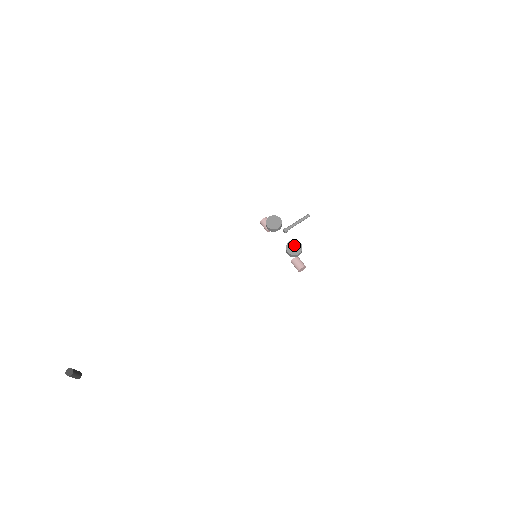
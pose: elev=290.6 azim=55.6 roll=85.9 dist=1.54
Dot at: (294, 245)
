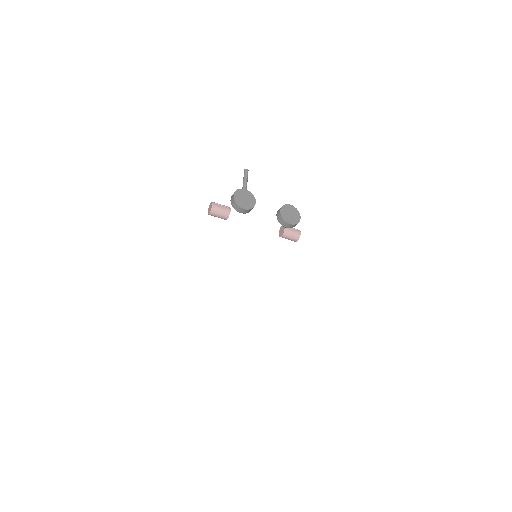
Dot at: (288, 211)
